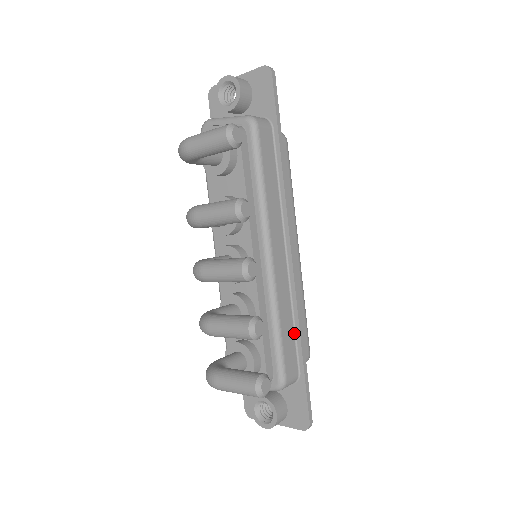
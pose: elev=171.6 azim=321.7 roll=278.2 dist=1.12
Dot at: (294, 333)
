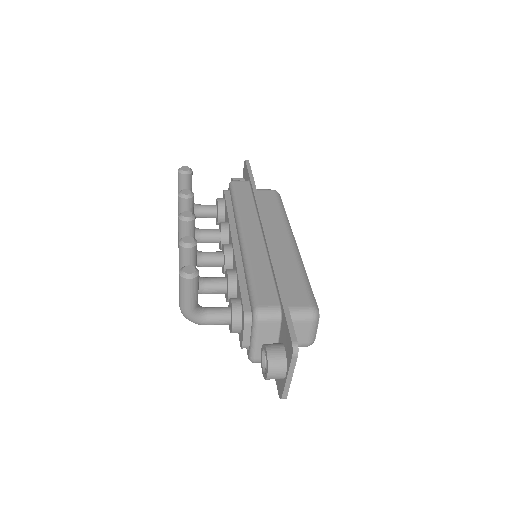
Dot at: (272, 278)
